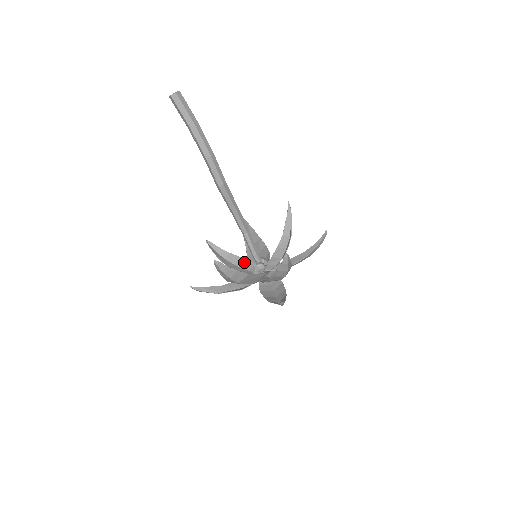
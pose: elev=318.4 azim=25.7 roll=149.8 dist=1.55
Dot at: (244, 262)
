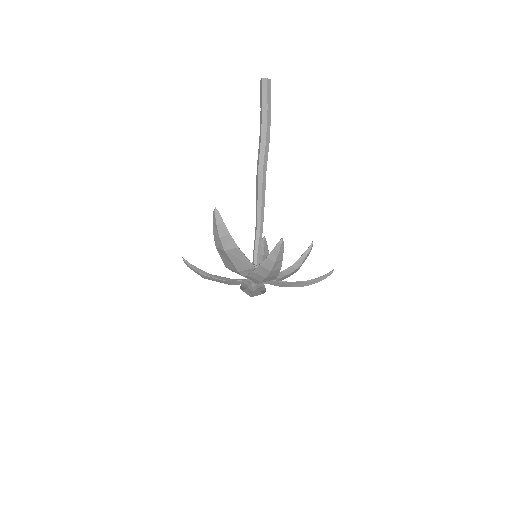
Dot at: occluded
